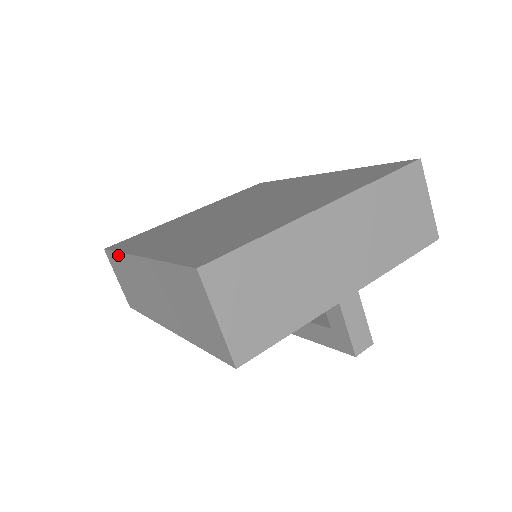
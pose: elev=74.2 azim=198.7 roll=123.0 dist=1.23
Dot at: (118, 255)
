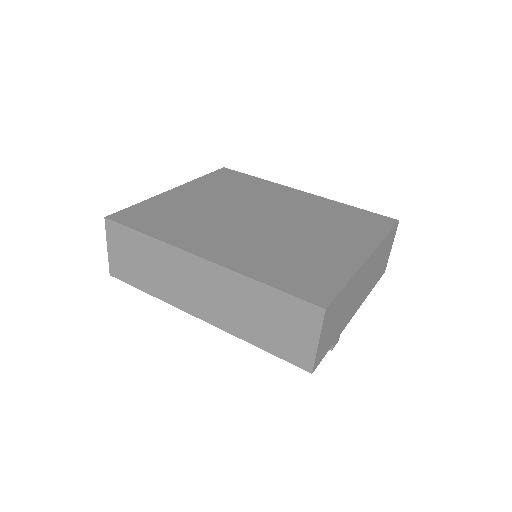
Dot at: (145, 237)
